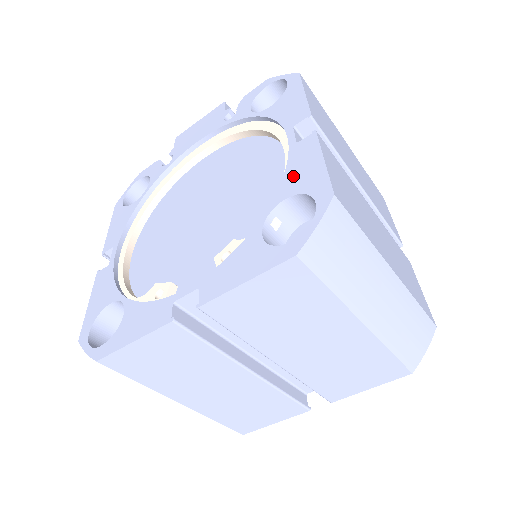
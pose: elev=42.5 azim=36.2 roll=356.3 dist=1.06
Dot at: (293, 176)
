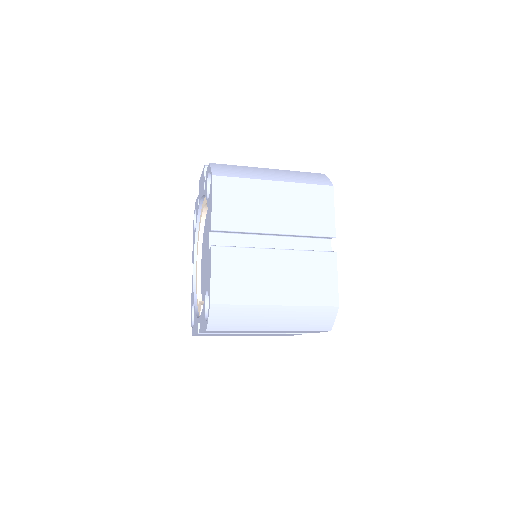
Dot at: (208, 276)
